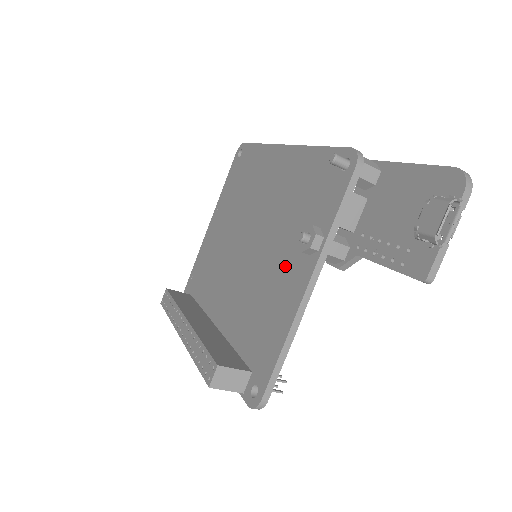
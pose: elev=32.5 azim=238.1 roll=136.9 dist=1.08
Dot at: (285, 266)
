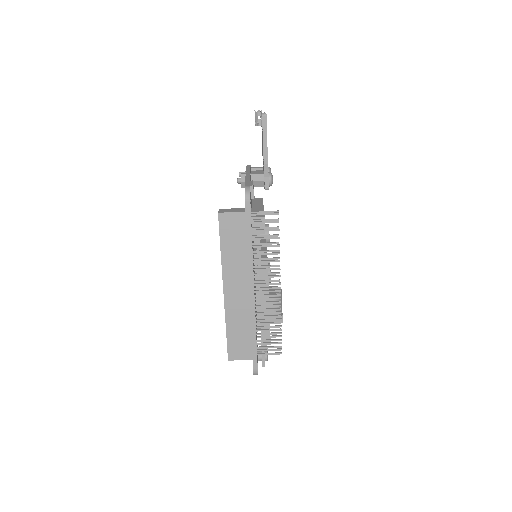
Dot at: occluded
